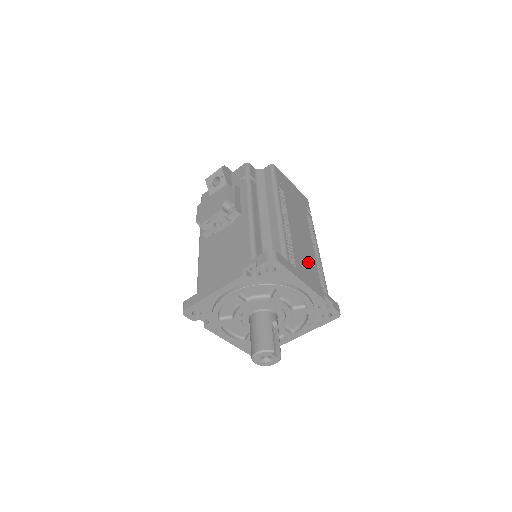
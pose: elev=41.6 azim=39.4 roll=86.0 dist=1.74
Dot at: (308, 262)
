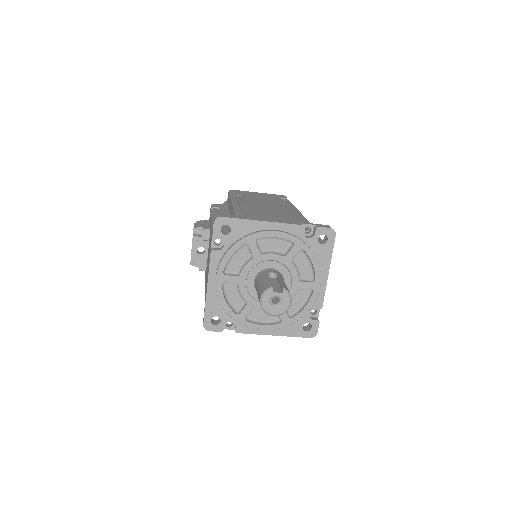
Dot at: (275, 214)
